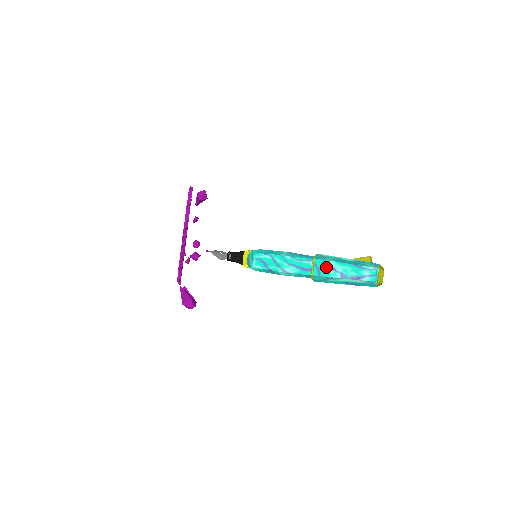
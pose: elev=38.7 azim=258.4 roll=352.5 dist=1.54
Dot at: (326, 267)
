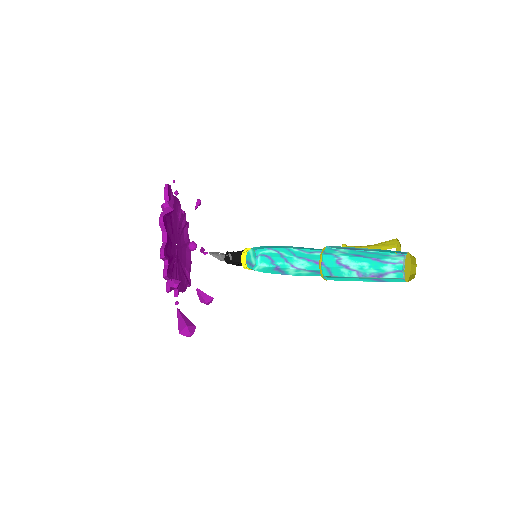
Dot at: (337, 266)
